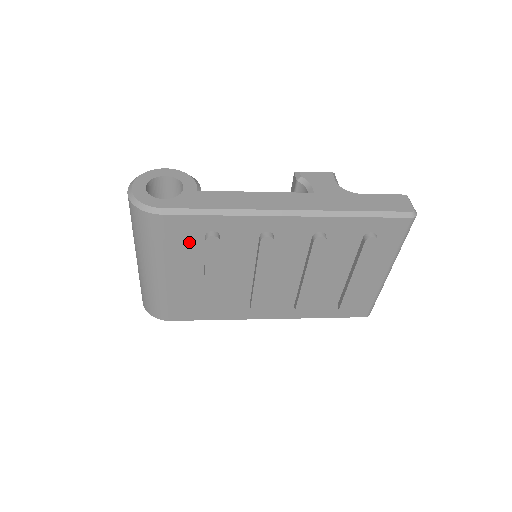
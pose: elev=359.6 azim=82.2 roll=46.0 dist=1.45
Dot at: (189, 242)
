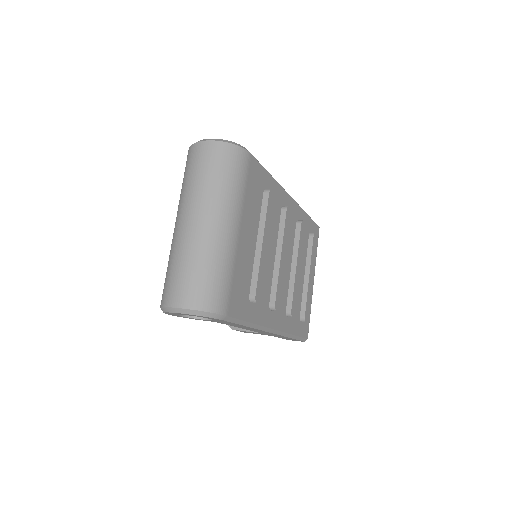
Dot at: (256, 195)
